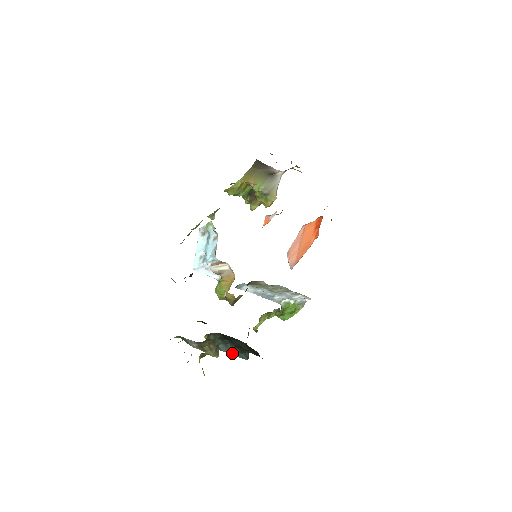
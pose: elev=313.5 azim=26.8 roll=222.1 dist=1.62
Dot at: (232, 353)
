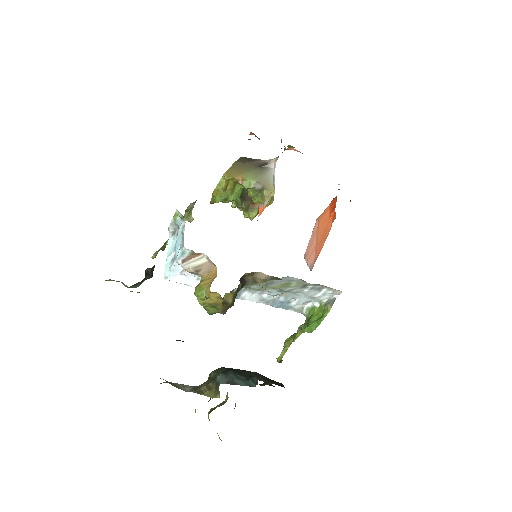
Dot at: (234, 383)
